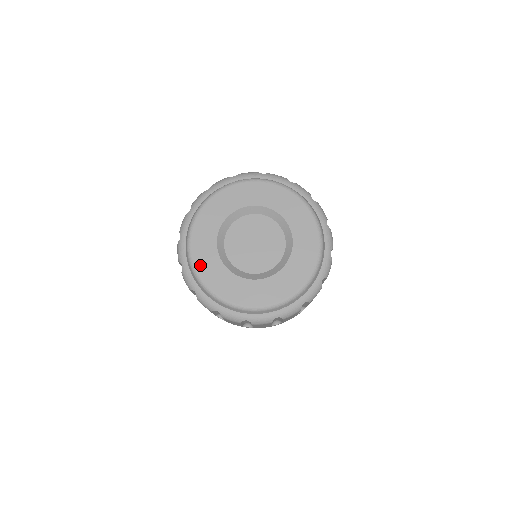
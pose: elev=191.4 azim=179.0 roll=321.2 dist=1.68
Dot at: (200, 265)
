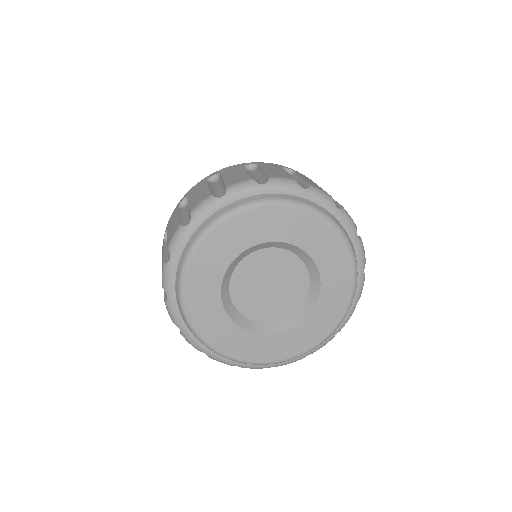
Dot at: (193, 280)
